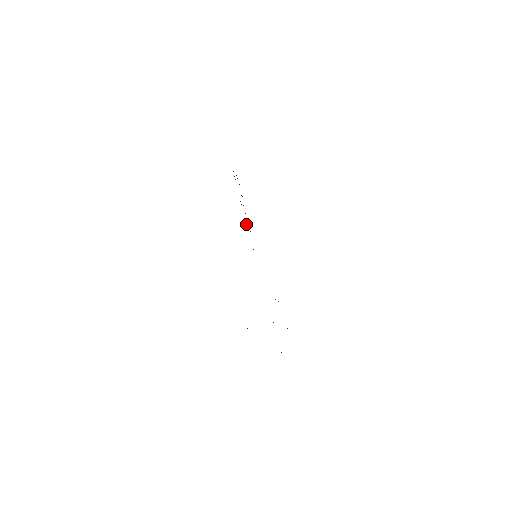
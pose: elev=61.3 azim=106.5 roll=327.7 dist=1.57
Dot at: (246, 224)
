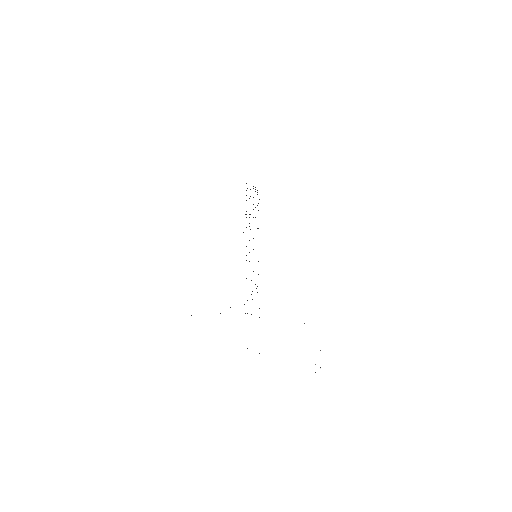
Dot at: occluded
